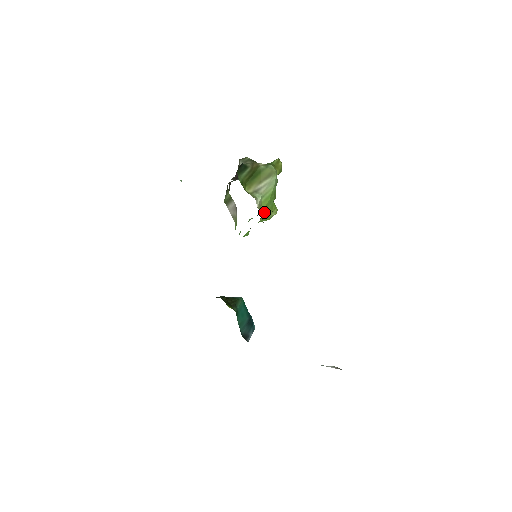
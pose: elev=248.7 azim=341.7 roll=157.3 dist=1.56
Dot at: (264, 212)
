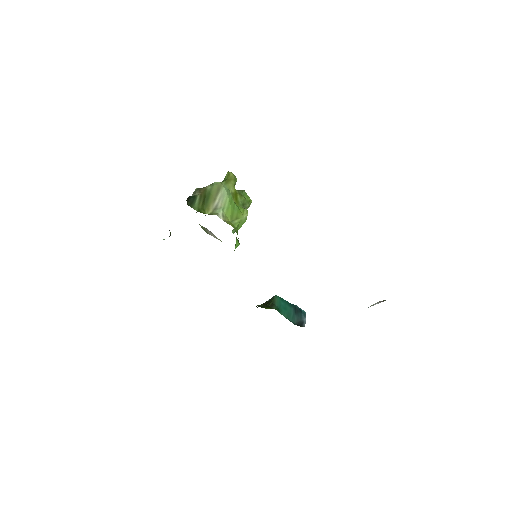
Dot at: (233, 219)
